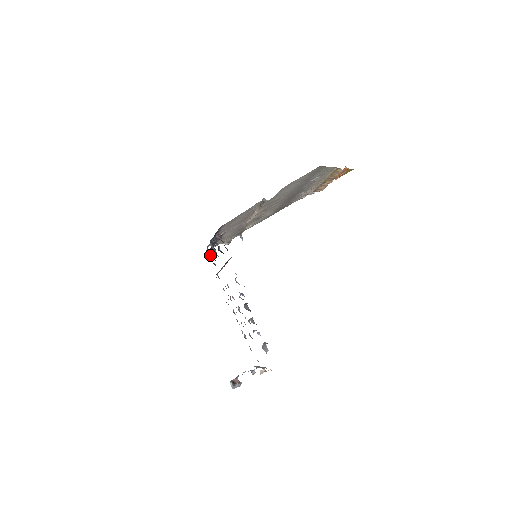
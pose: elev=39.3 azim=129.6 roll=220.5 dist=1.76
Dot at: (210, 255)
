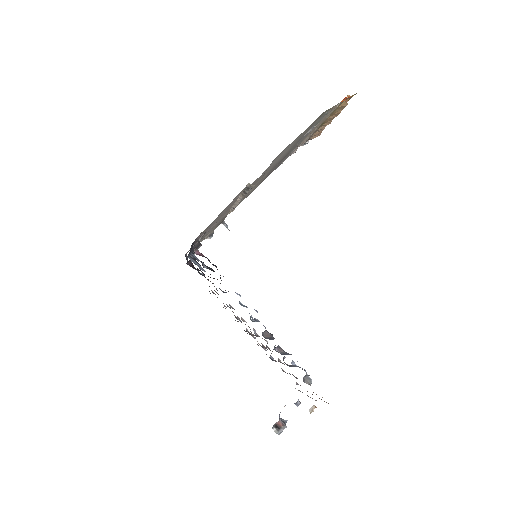
Dot at: (193, 267)
